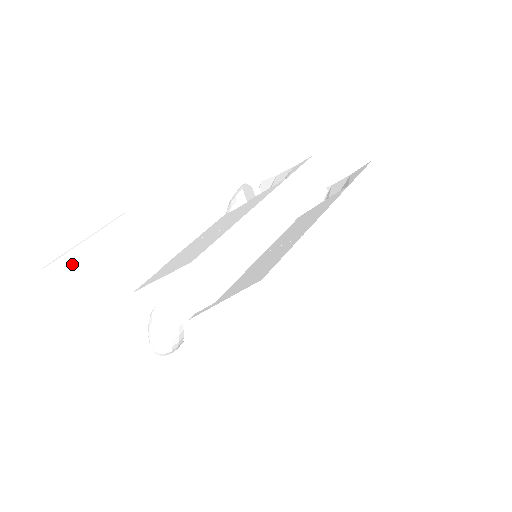
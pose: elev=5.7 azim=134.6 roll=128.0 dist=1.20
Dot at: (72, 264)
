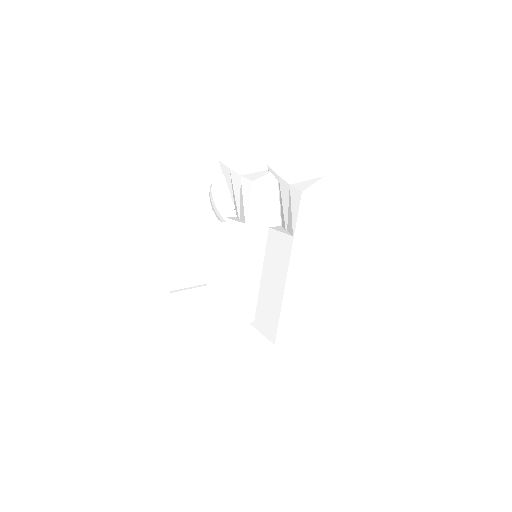
Dot at: (174, 334)
